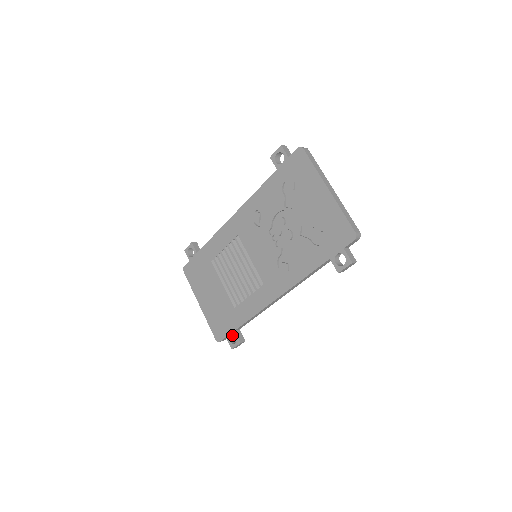
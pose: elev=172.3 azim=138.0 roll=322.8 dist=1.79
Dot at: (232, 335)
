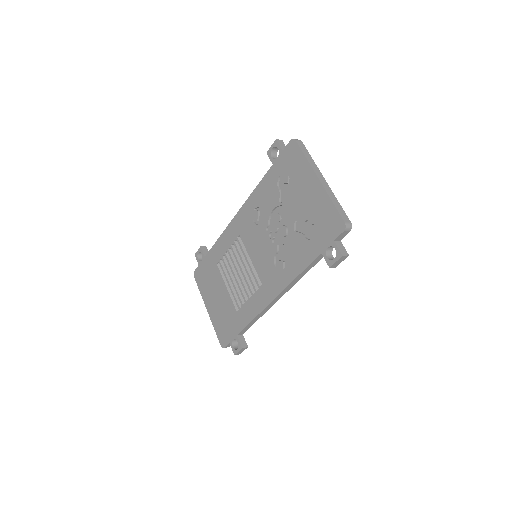
Dot at: (236, 341)
